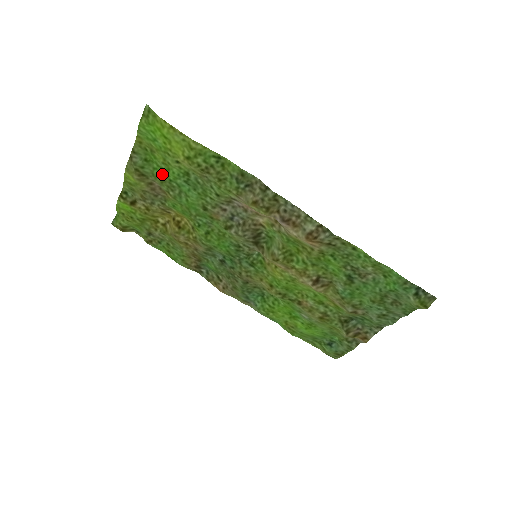
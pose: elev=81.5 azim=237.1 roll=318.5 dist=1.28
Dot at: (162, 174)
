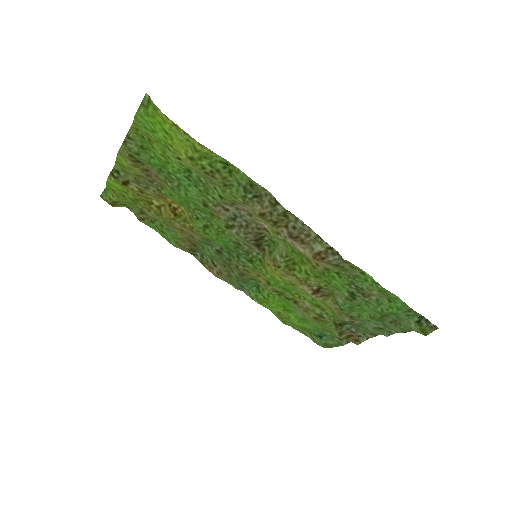
Dot at: (160, 164)
